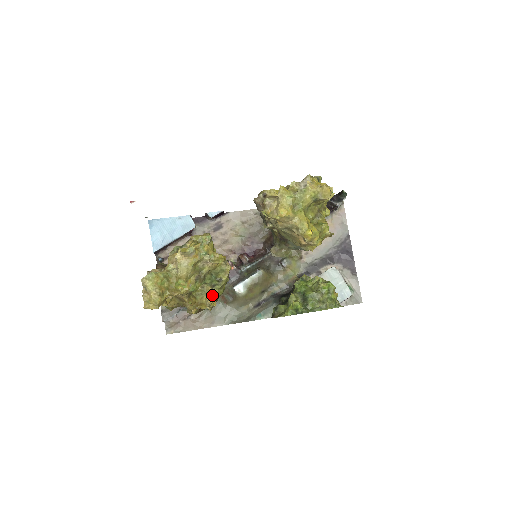
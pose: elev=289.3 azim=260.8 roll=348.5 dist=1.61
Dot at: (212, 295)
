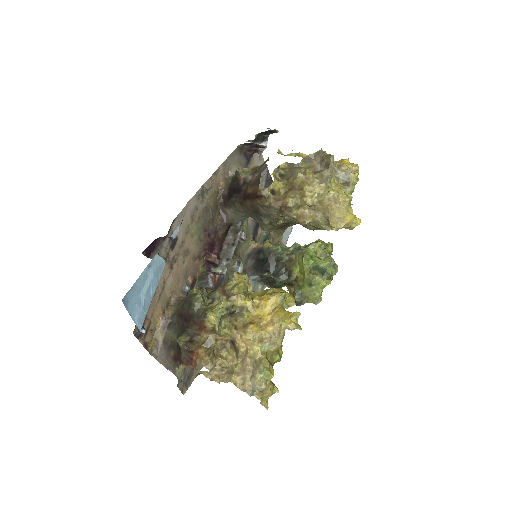
Dot at: occluded
